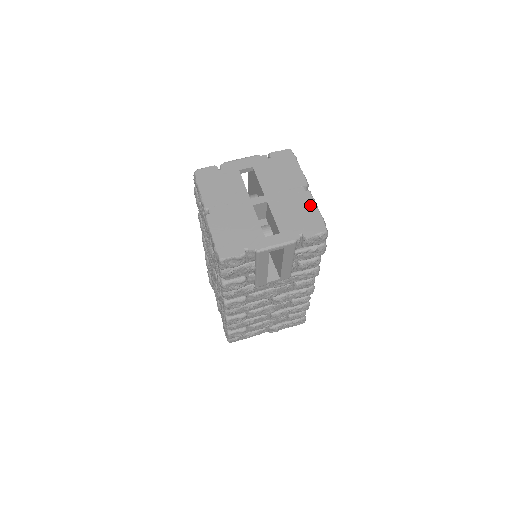
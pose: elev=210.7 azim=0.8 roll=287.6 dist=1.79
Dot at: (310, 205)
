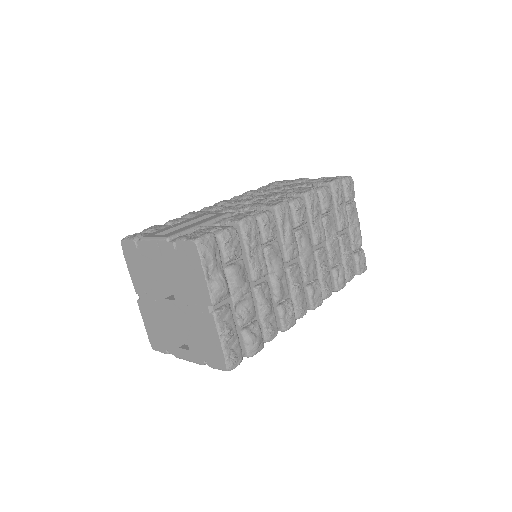
Dot at: (213, 334)
